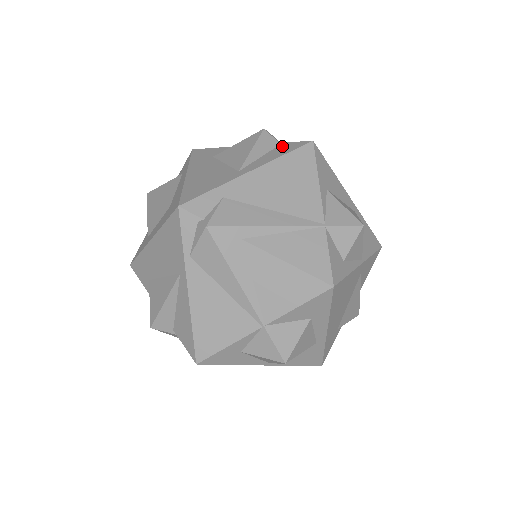
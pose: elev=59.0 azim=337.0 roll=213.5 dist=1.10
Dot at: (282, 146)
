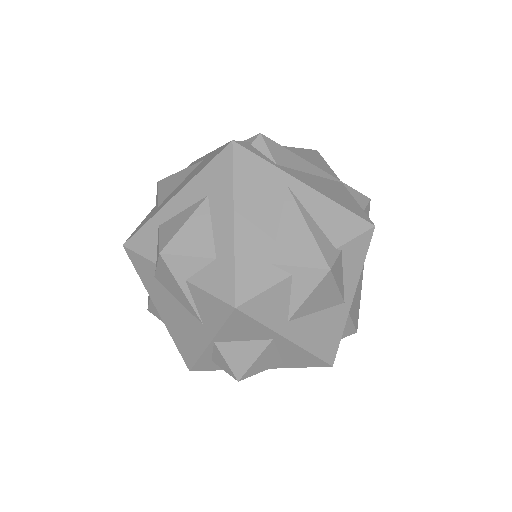
Dot at: occluded
